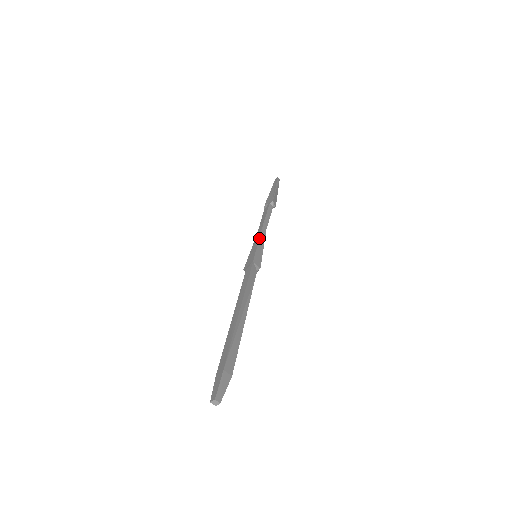
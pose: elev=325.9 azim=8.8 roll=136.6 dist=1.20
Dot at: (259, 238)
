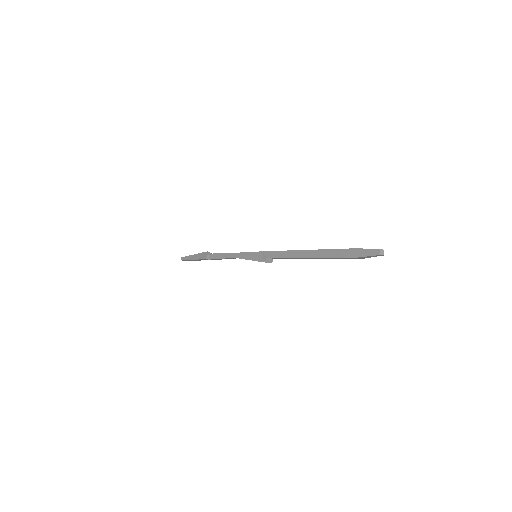
Dot at: (241, 252)
